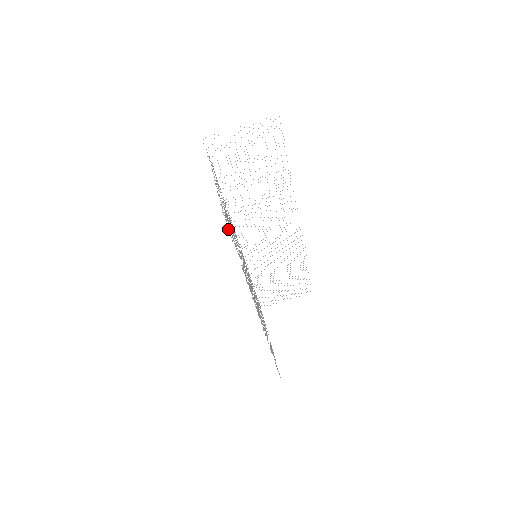
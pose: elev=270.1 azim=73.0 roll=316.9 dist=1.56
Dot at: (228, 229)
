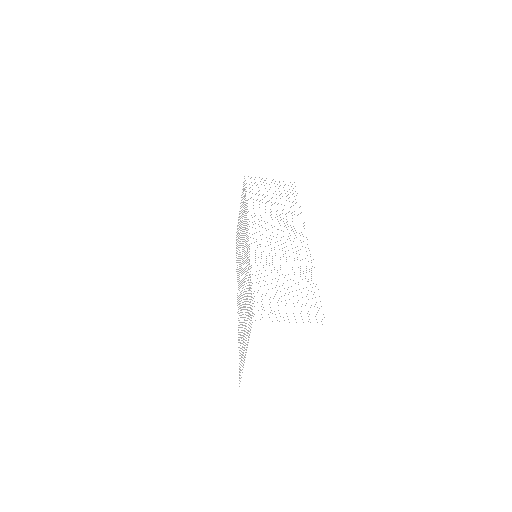
Dot at: (239, 372)
